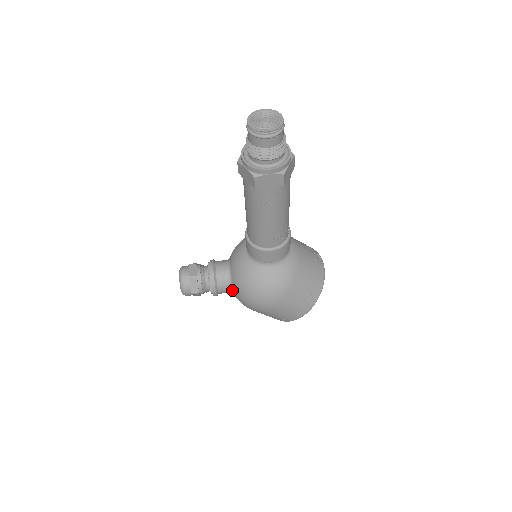
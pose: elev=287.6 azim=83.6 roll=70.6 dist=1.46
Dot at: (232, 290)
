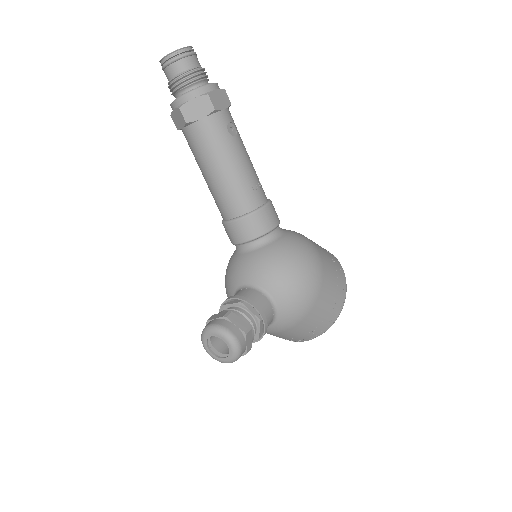
Dot at: (273, 303)
